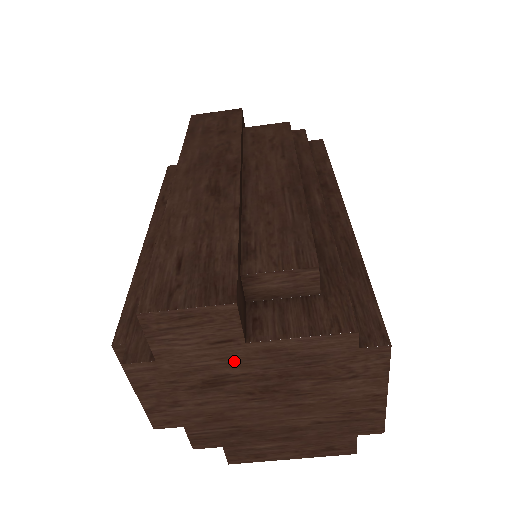
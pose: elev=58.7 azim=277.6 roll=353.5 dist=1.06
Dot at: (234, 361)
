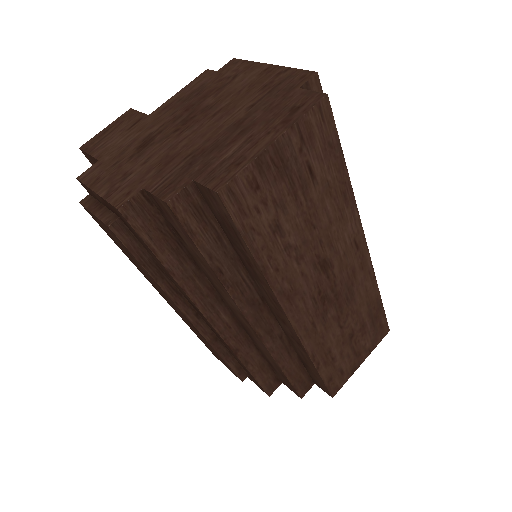
Dot at: (149, 126)
